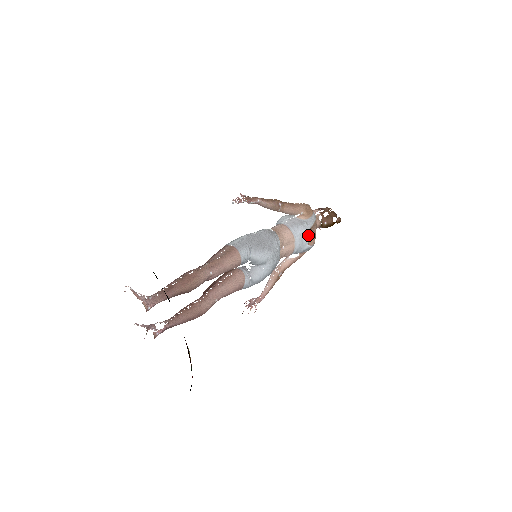
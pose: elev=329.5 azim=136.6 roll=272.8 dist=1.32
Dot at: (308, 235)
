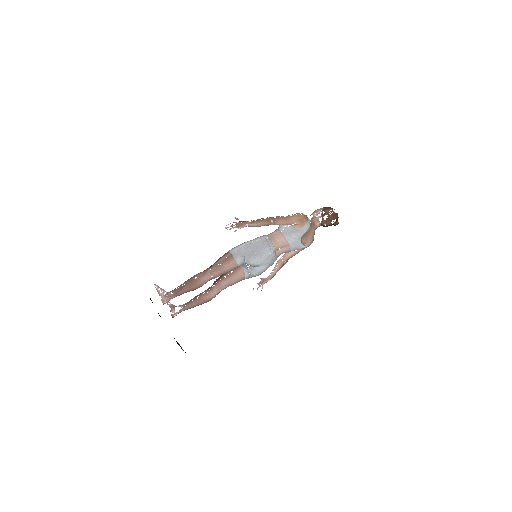
Dot at: (303, 239)
